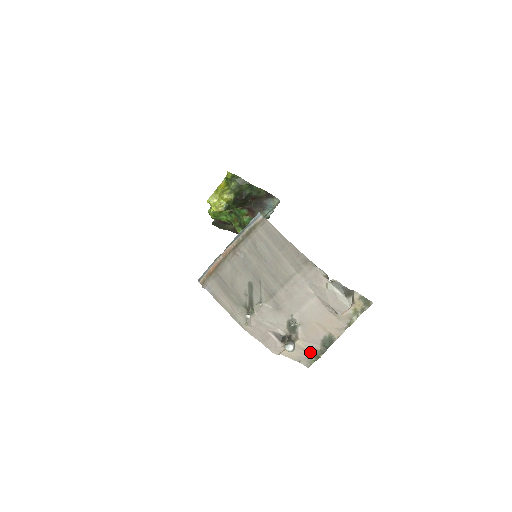
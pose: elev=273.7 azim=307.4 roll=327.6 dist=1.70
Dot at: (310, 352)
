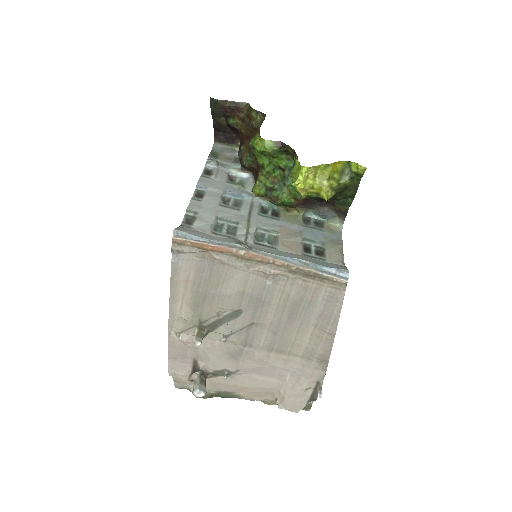
Dot at: occluded
